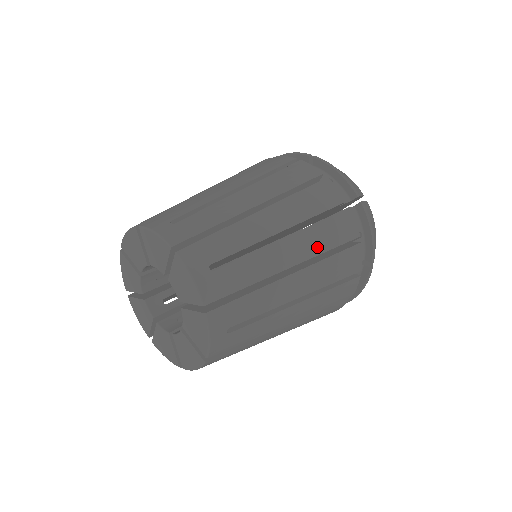
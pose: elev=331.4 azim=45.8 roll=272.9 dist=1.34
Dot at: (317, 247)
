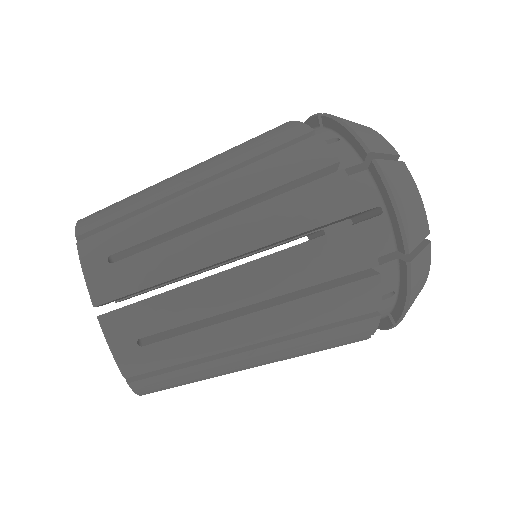
Dot at: (305, 323)
